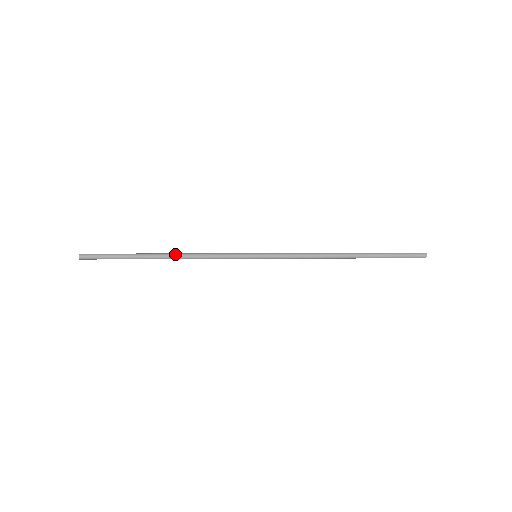
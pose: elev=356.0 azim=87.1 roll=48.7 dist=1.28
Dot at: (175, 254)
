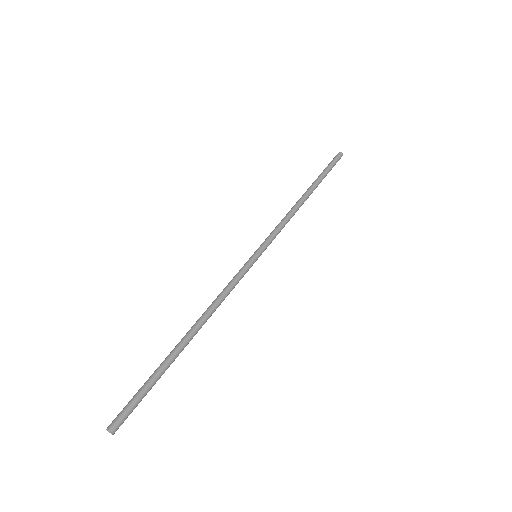
Dot at: (202, 324)
